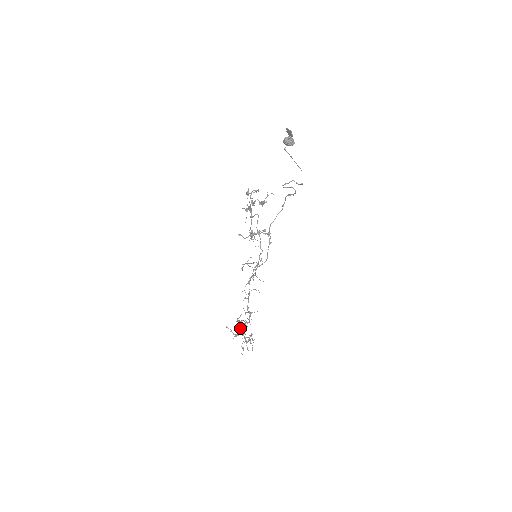
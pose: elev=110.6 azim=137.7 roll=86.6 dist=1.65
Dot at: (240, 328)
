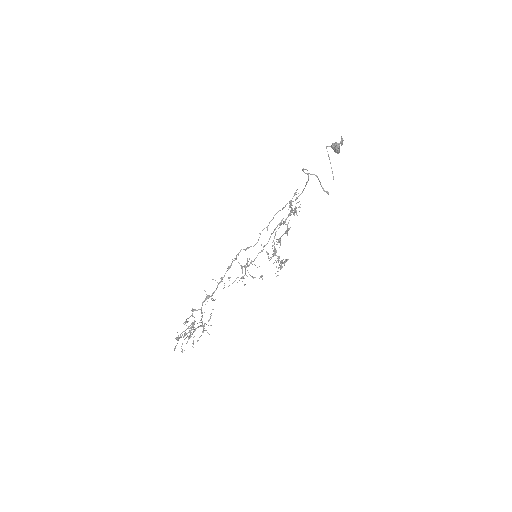
Dot at: occluded
